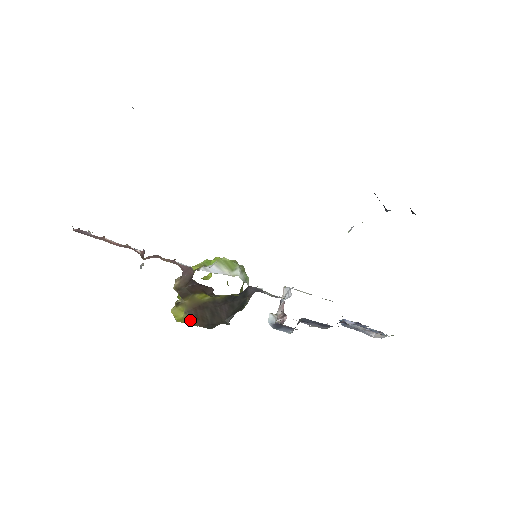
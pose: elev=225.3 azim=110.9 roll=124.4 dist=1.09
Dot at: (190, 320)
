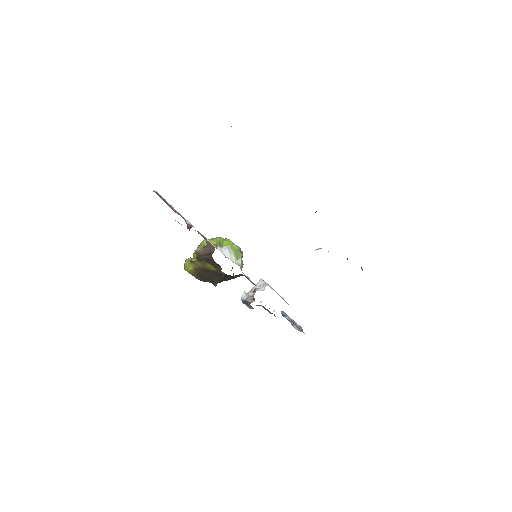
Dot at: (194, 273)
